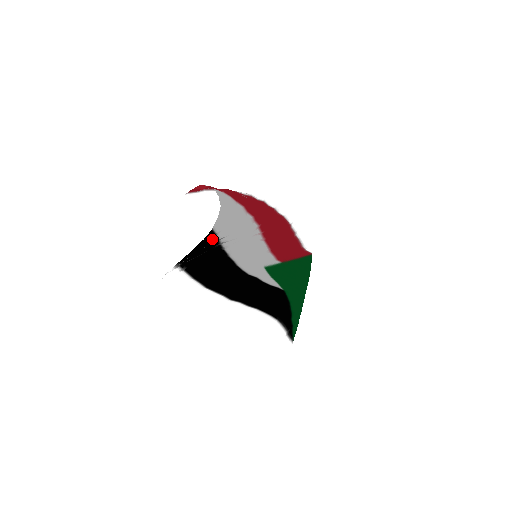
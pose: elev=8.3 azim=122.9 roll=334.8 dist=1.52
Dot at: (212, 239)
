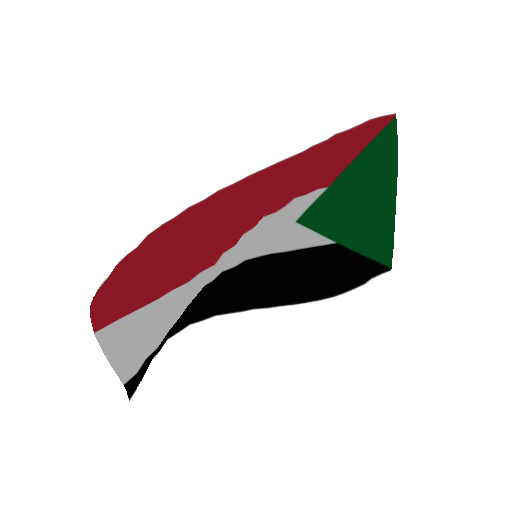
Dot at: (146, 361)
